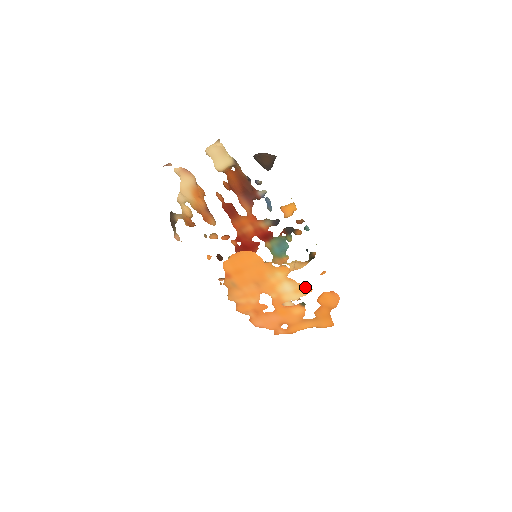
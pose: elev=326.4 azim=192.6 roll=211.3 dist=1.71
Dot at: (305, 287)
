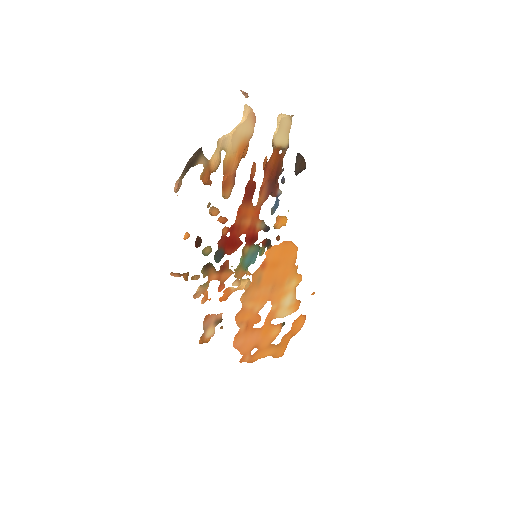
Dot at: (297, 304)
